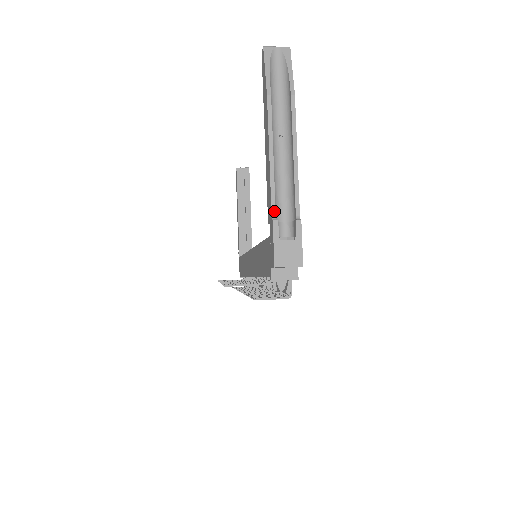
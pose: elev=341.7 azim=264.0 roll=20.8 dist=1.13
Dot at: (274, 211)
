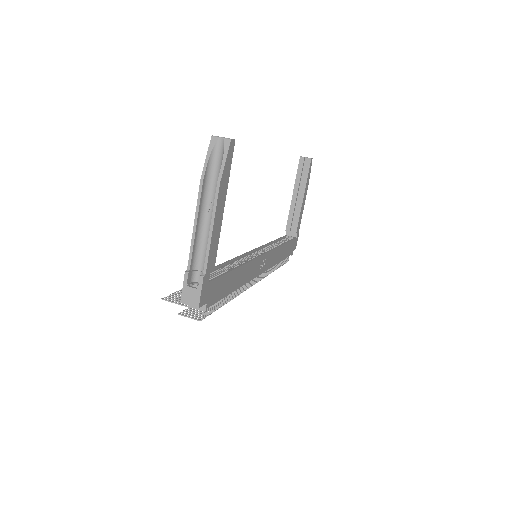
Dot at: (190, 264)
